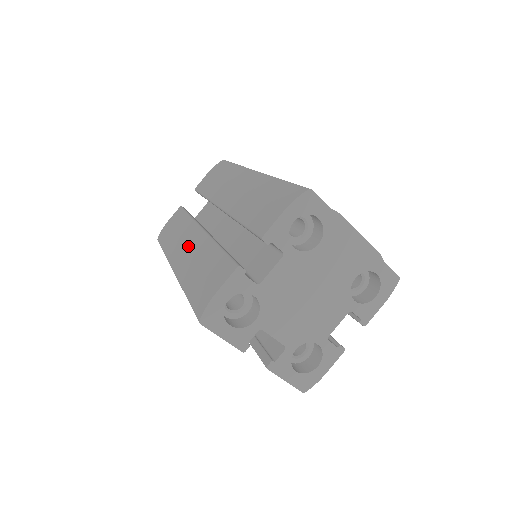
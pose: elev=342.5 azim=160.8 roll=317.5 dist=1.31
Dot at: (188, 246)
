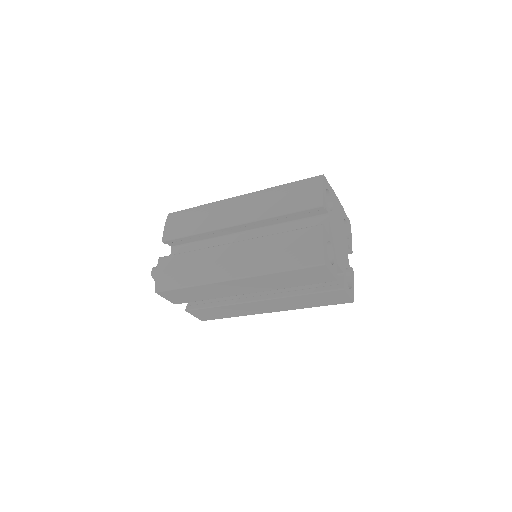
Dot at: (234, 257)
